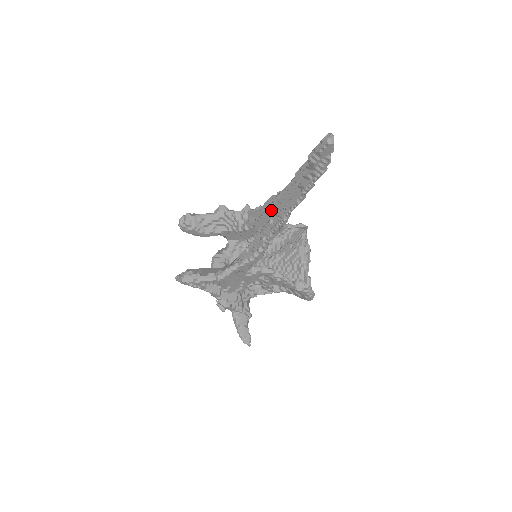
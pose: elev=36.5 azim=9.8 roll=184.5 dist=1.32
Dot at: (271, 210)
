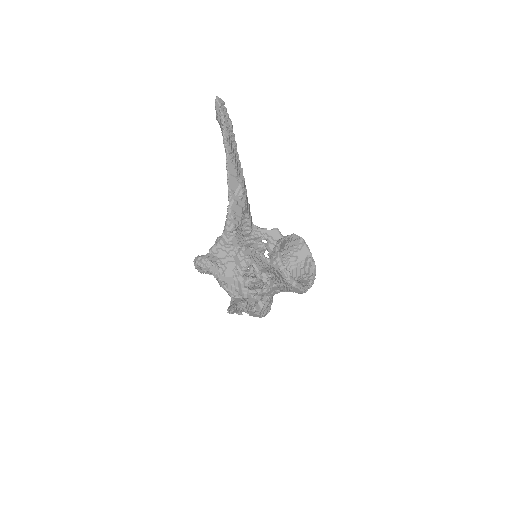
Dot at: occluded
